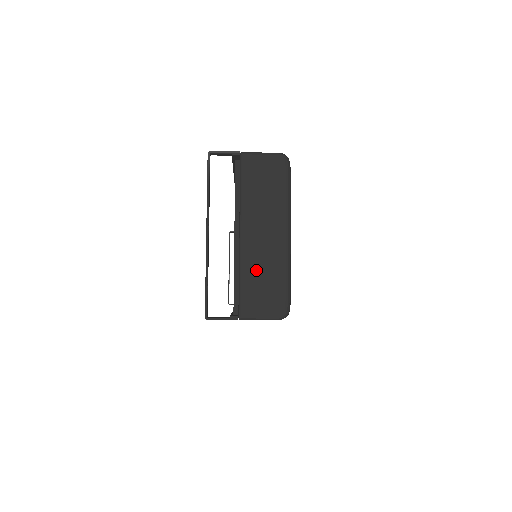
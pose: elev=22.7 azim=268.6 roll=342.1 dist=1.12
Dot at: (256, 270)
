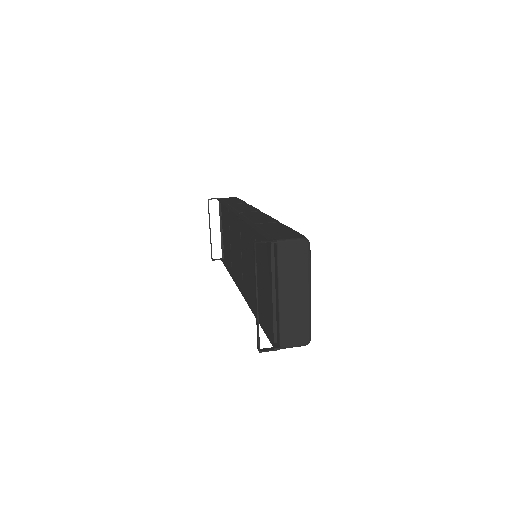
Dot at: (290, 318)
